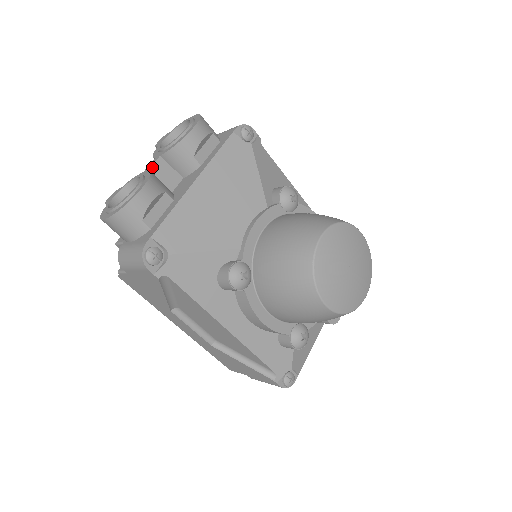
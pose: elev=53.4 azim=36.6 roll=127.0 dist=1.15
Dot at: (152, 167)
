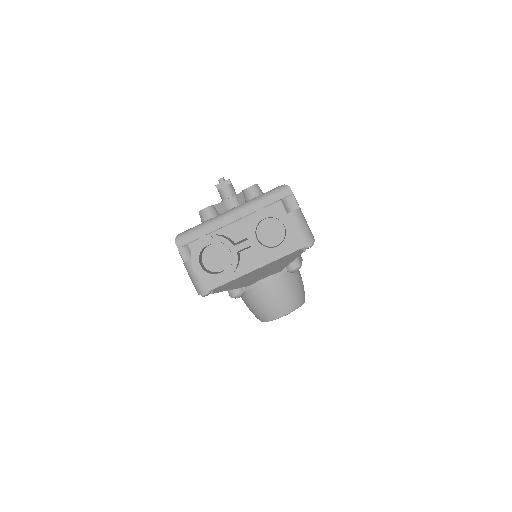
Dot at: occluded
